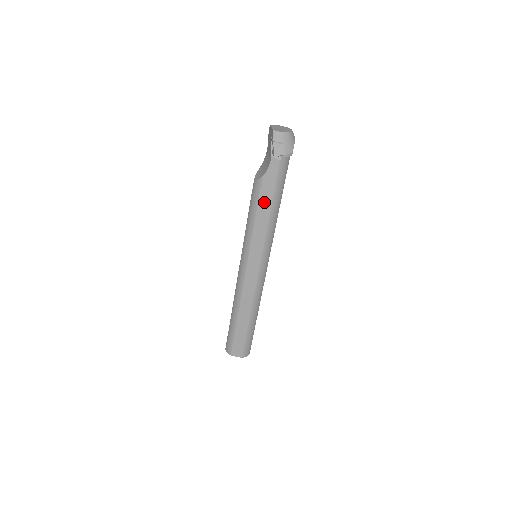
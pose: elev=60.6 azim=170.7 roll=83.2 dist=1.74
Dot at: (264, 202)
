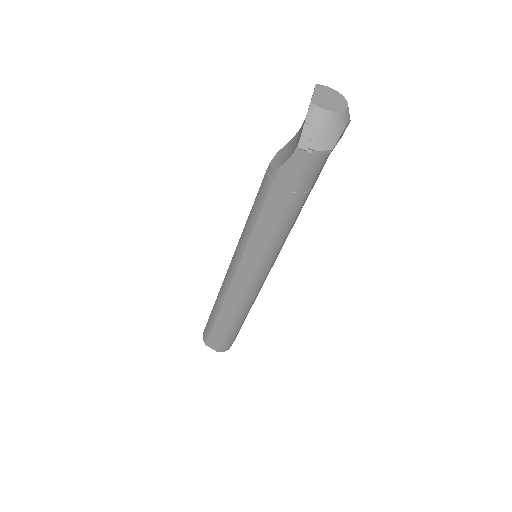
Dot at: (274, 202)
